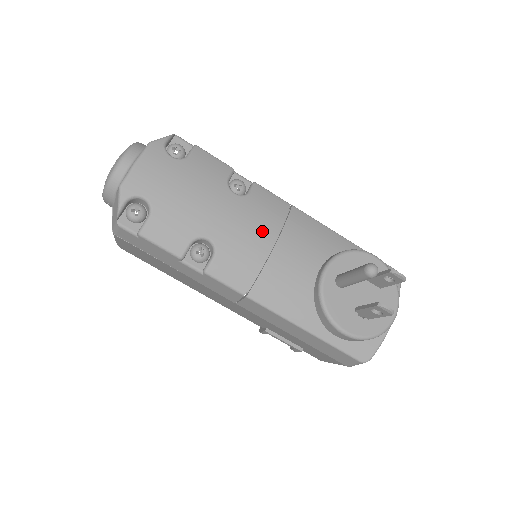
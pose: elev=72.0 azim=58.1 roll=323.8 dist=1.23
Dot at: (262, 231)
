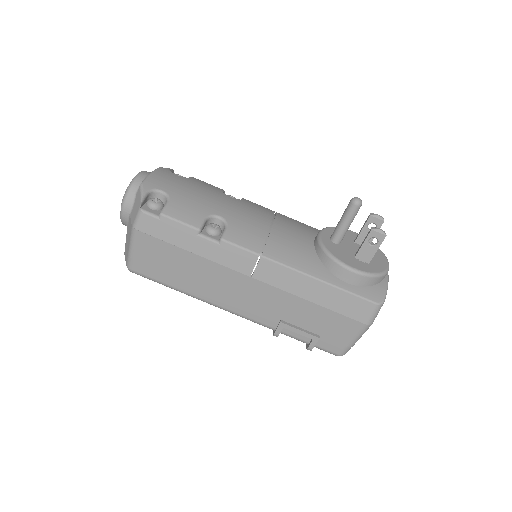
Dot at: (260, 215)
